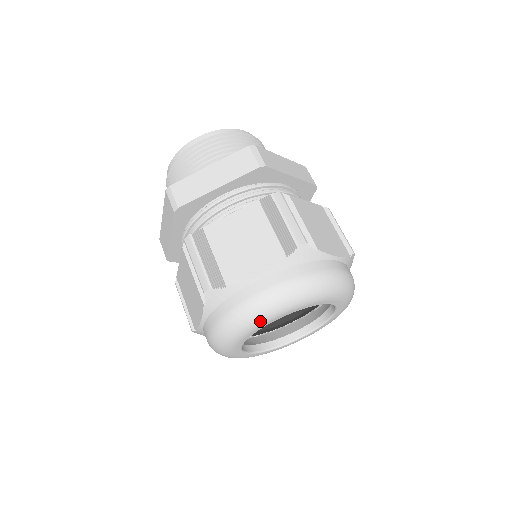
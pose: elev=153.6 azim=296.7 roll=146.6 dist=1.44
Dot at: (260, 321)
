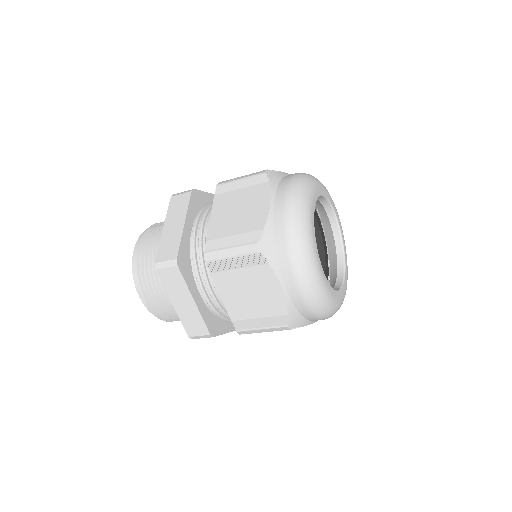
Dot at: (307, 222)
